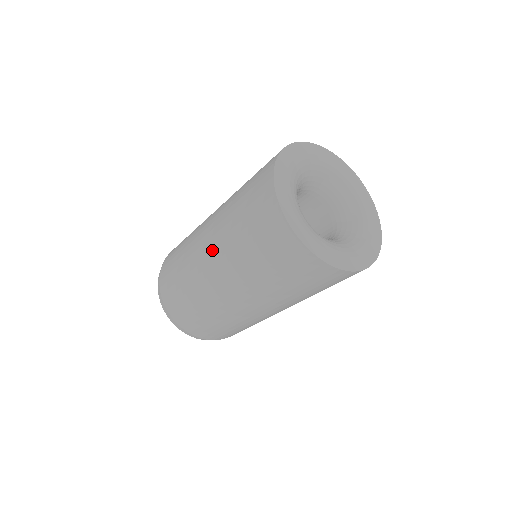
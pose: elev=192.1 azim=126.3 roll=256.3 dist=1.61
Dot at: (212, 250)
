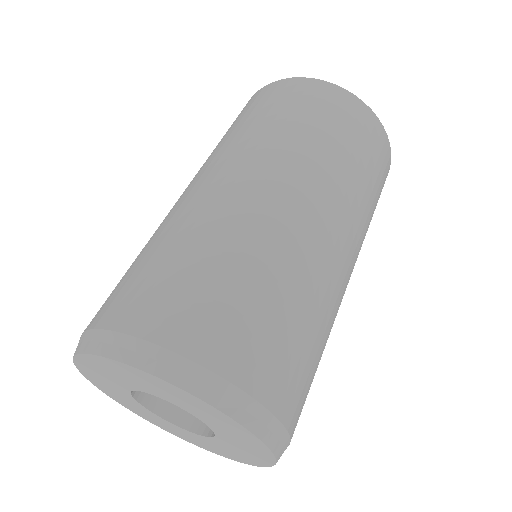
Dot at: (193, 179)
